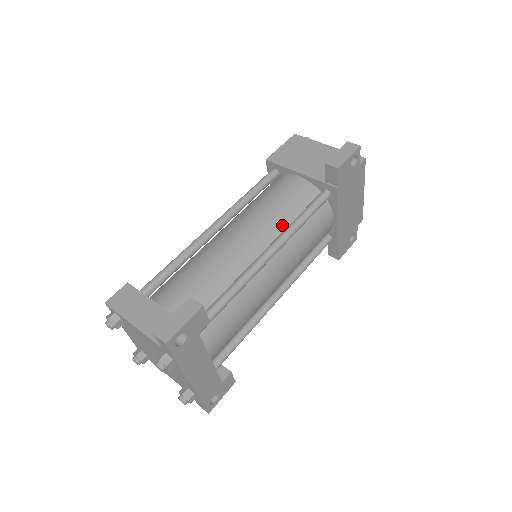
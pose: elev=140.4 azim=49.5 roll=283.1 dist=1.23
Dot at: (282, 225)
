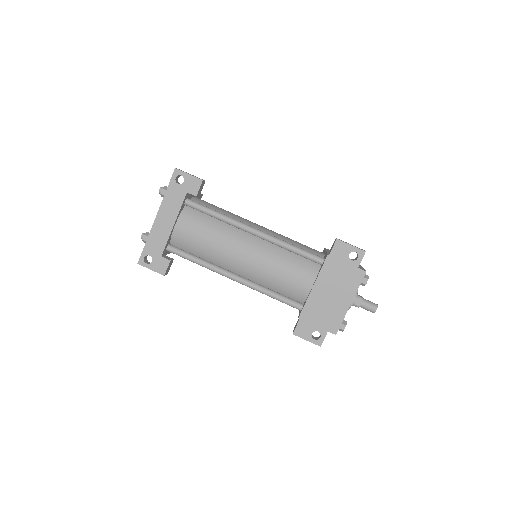
Dot at: occluded
